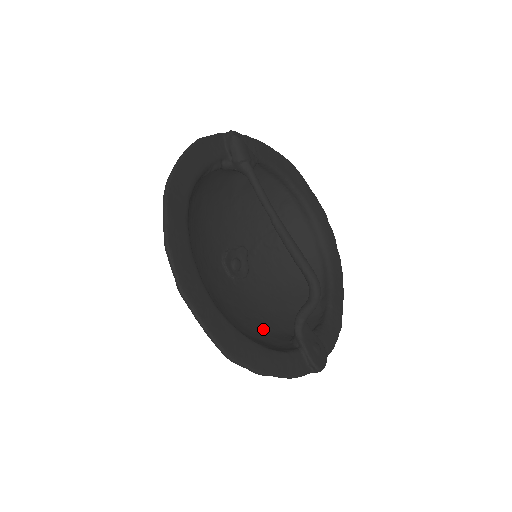
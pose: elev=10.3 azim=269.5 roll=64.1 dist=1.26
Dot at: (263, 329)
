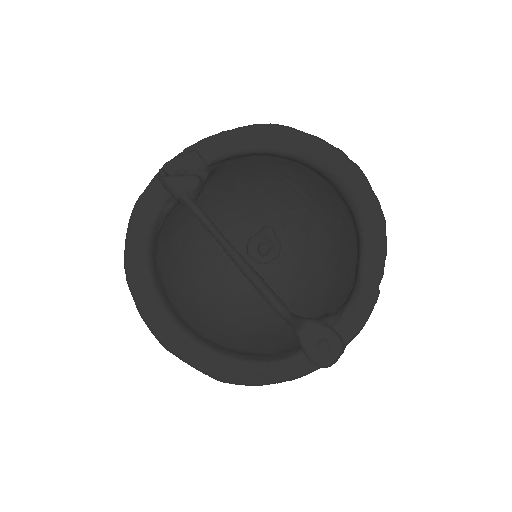
Dot at: occluded
